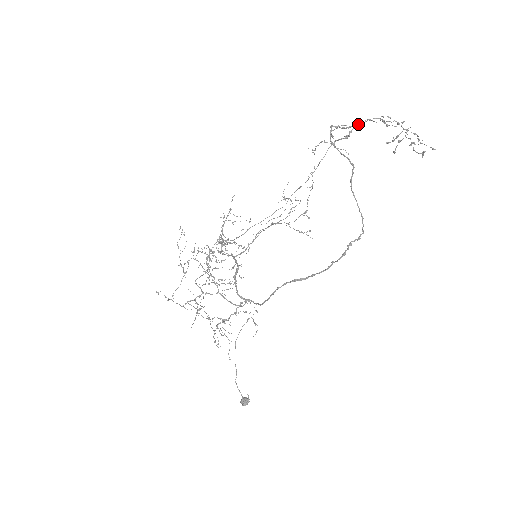
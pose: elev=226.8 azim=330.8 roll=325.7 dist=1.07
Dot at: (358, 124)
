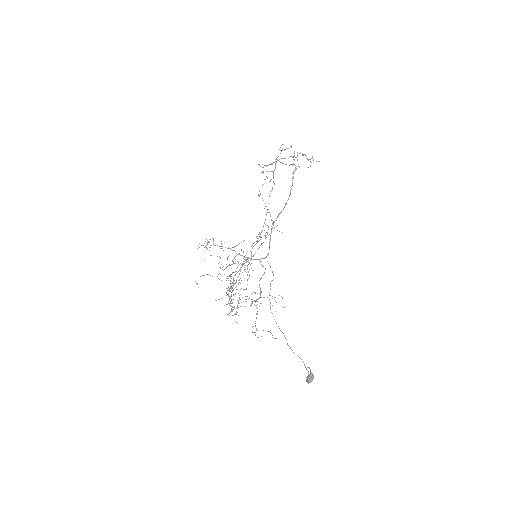
Dot at: (272, 163)
